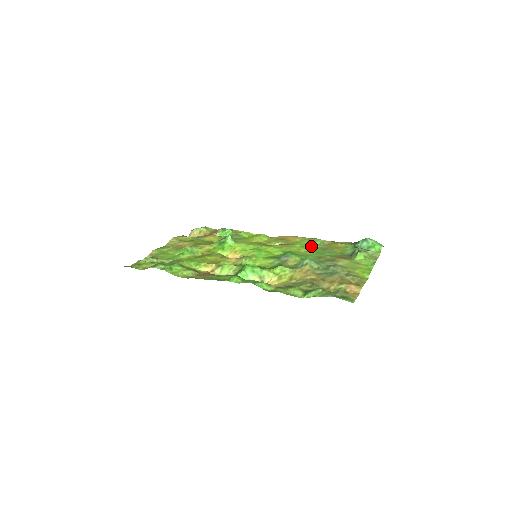
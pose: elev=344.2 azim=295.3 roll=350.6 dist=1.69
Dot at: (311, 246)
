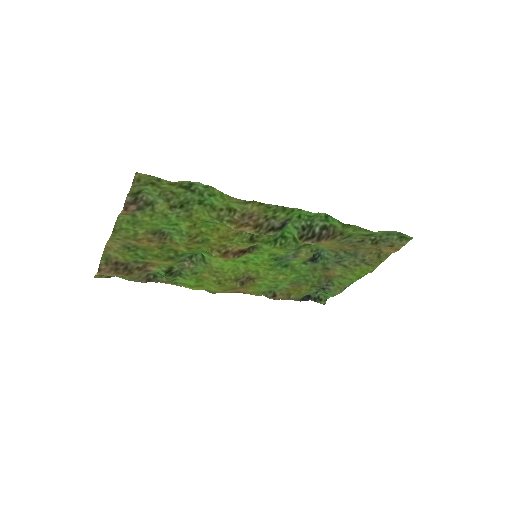
Dot at: (279, 283)
